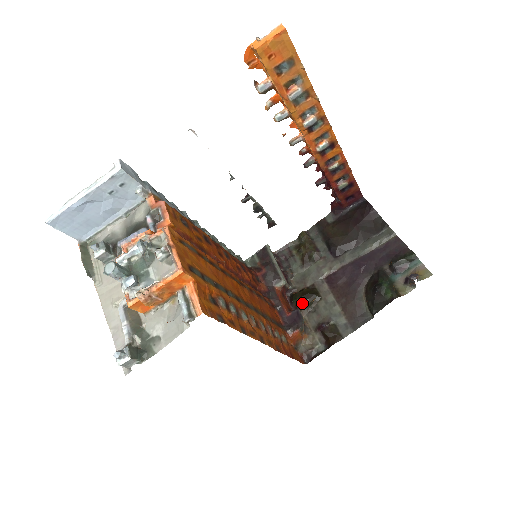
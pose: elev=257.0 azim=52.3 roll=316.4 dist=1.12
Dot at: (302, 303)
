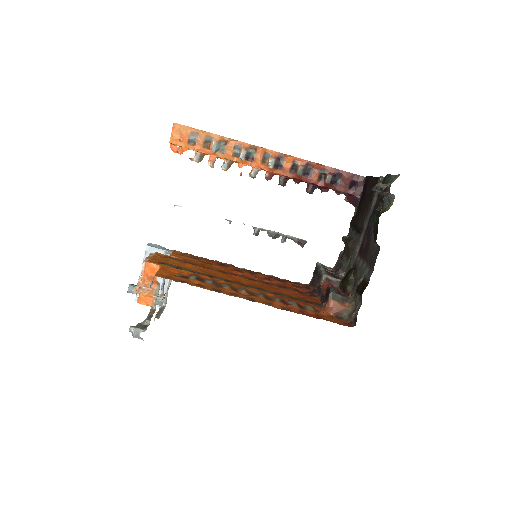
Dot at: (345, 283)
